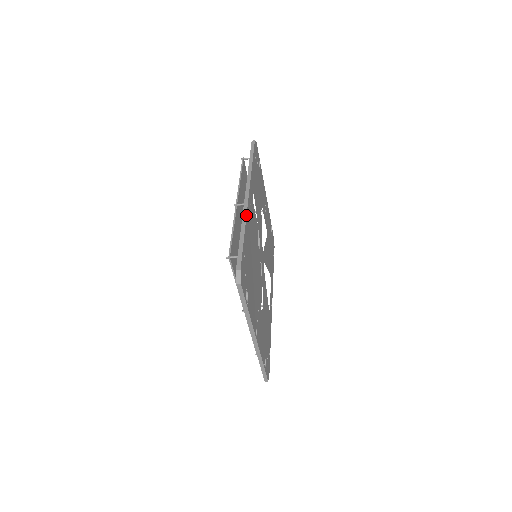
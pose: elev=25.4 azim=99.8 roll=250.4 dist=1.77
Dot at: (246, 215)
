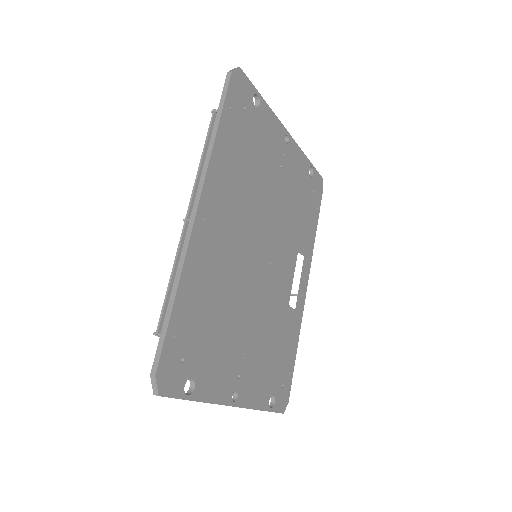
Dot at: (184, 256)
